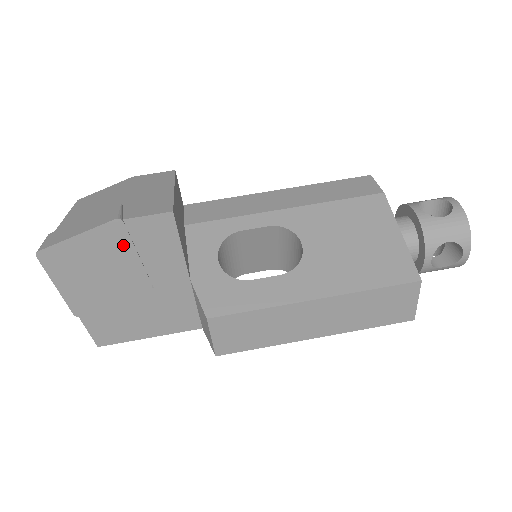
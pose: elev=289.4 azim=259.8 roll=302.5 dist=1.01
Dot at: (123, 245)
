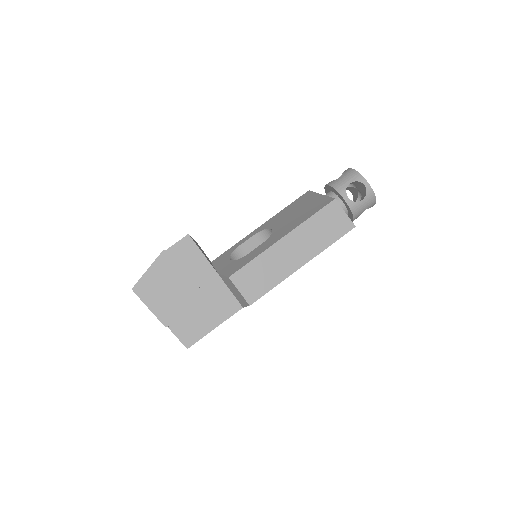
Dot at: (172, 265)
